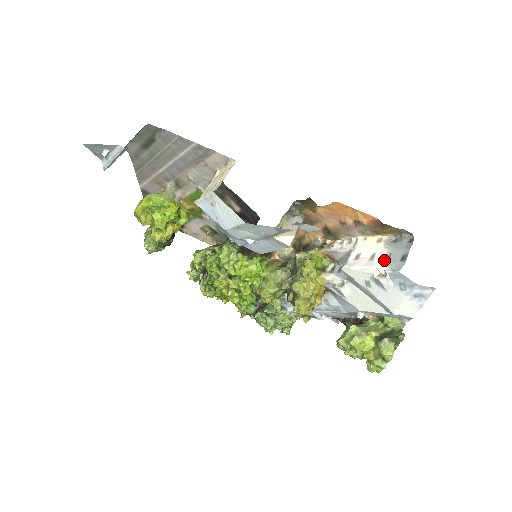
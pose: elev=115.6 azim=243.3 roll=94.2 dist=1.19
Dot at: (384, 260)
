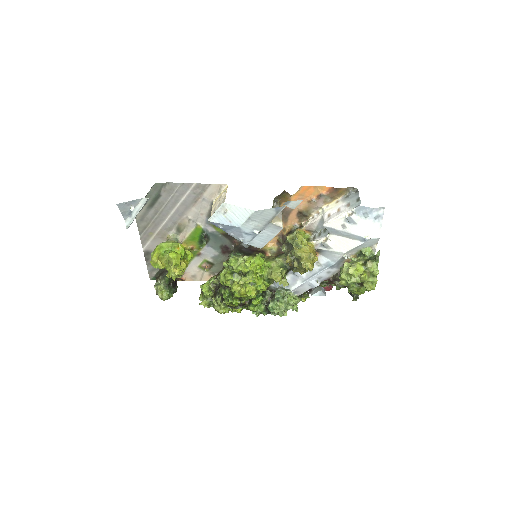
Dot at: (347, 207)
